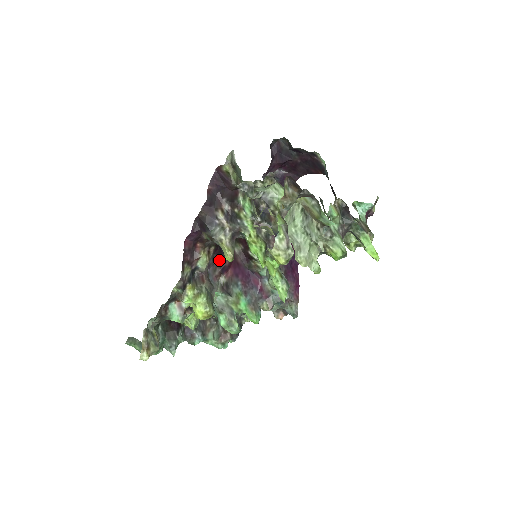
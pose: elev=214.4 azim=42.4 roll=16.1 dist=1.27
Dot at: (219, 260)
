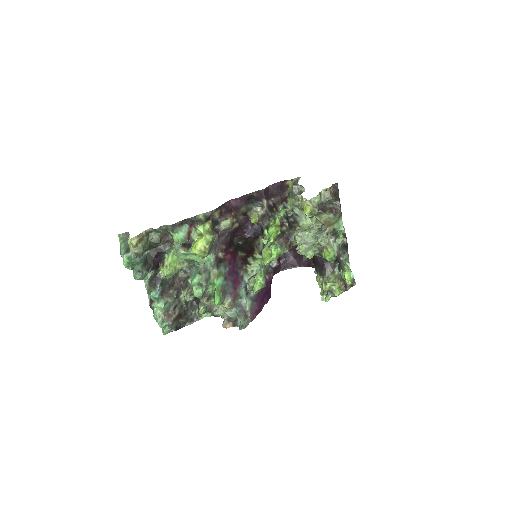
Dot at: (228, 244)
